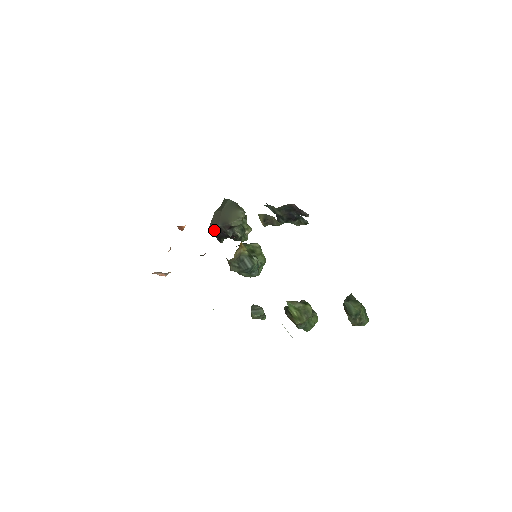
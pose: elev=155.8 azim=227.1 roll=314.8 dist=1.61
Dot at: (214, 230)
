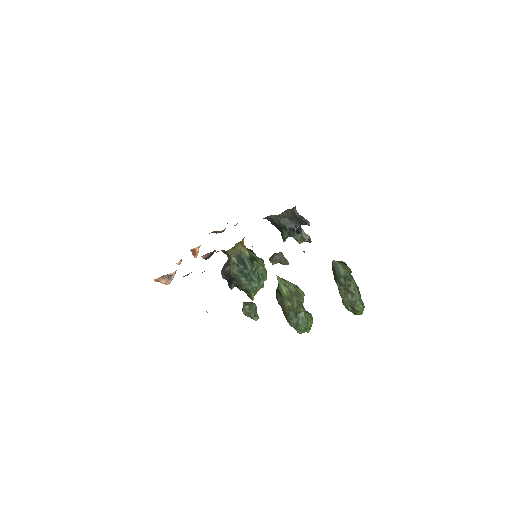
Dot at: (226, 269)
